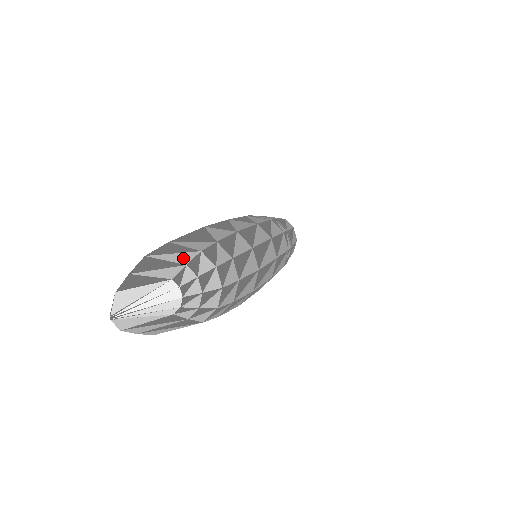
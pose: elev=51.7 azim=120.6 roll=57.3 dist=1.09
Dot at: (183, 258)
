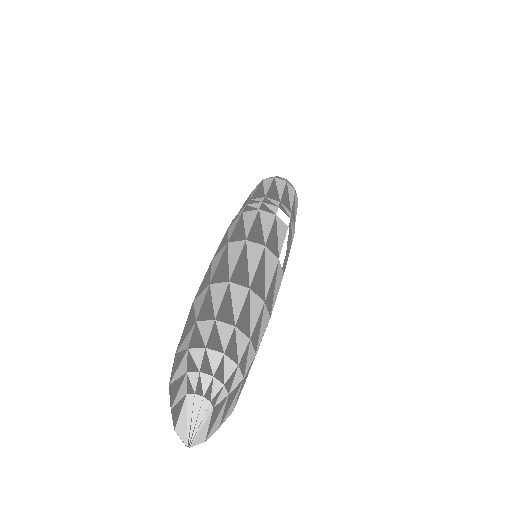
Dot at: (183, 367)
